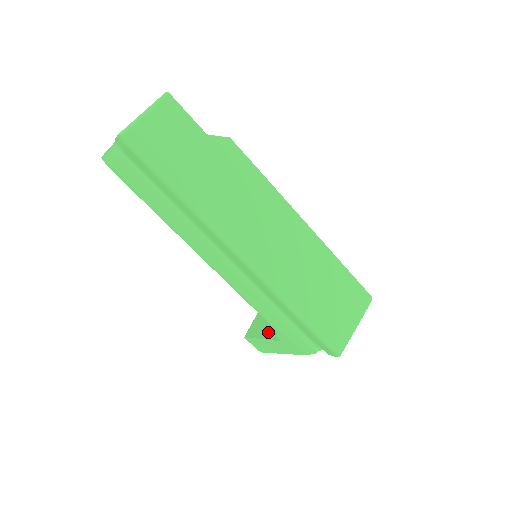
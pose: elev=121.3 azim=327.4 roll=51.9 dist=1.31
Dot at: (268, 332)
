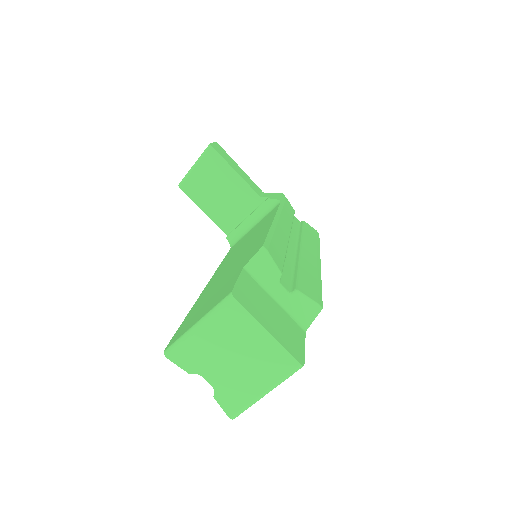
Dot at: (212, 210)
